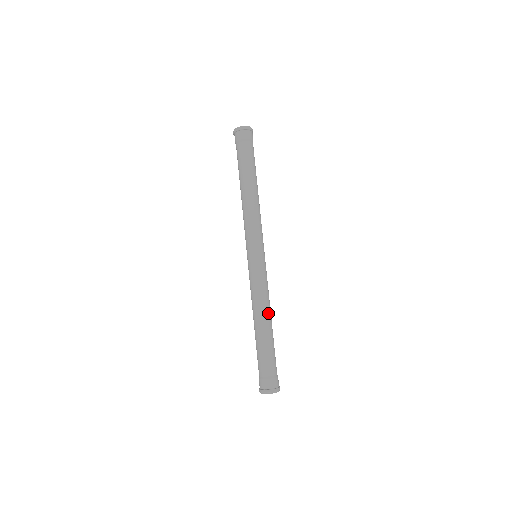
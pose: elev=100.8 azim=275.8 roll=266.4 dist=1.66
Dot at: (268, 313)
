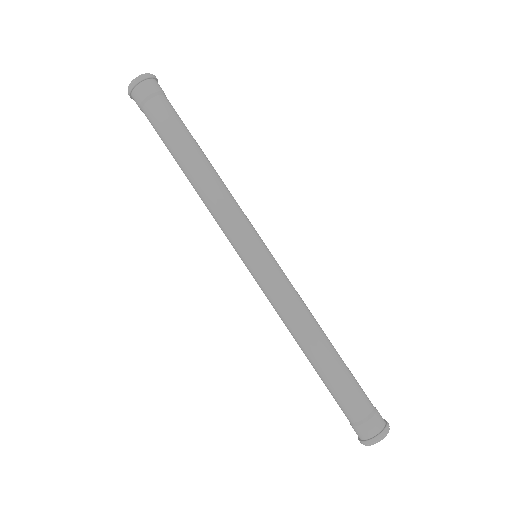
Dot at: (319, 326)
